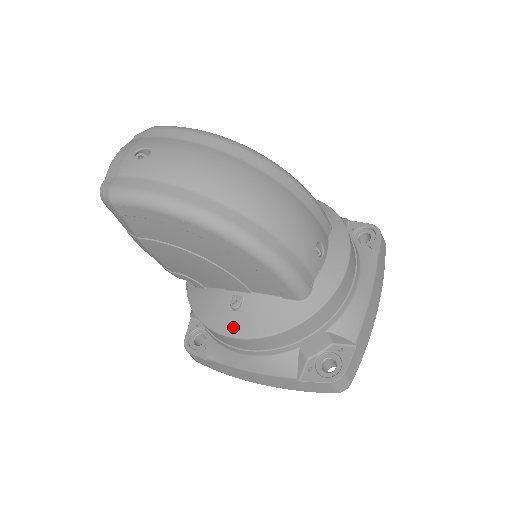
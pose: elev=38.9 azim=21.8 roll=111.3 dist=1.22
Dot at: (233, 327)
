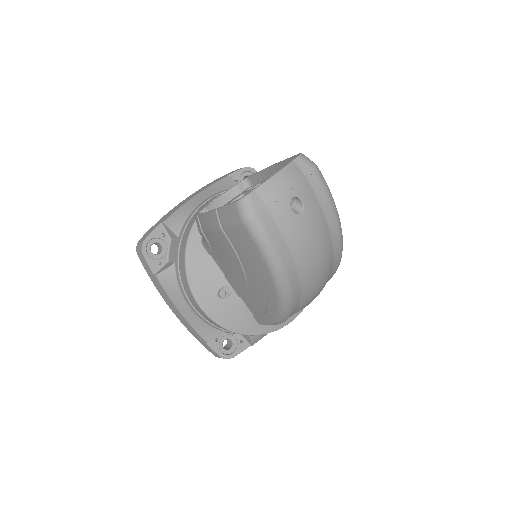
Dot at: (207, 303)
